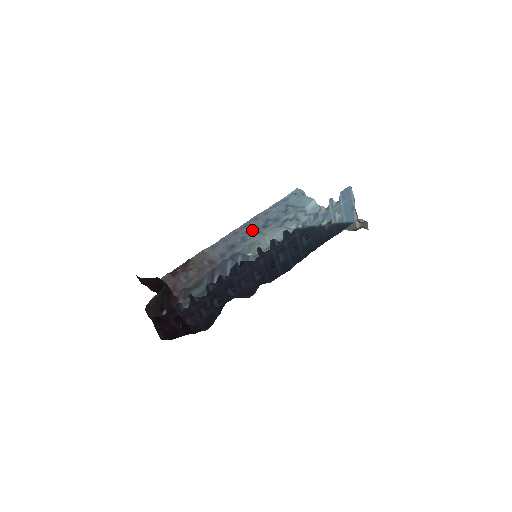
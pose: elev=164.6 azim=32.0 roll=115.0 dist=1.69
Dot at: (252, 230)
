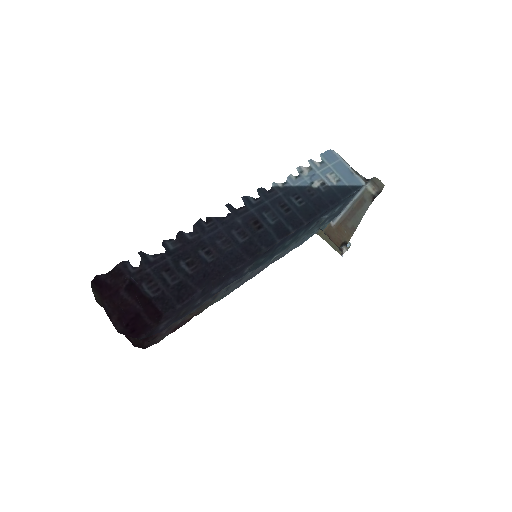
Dot at: (264, 265)
